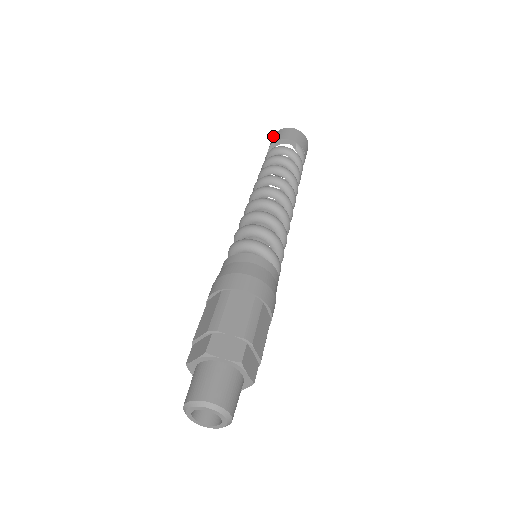
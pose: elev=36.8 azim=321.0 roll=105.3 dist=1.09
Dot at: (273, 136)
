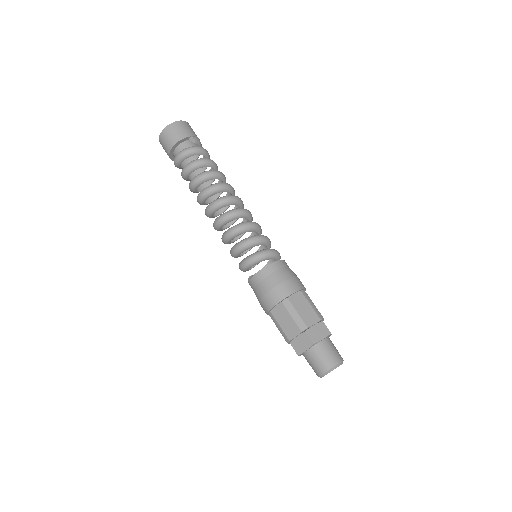
Dot at: (161, 136)
